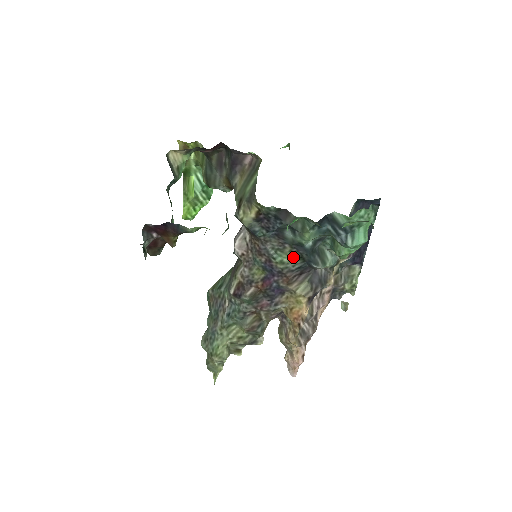
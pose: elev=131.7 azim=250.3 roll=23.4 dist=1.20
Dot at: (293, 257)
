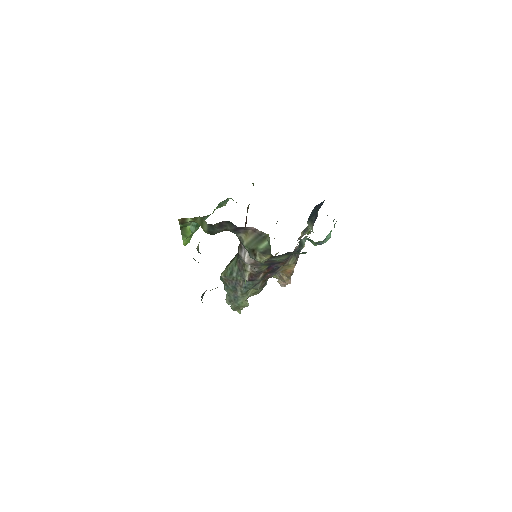
Dot at: (287, 256)
